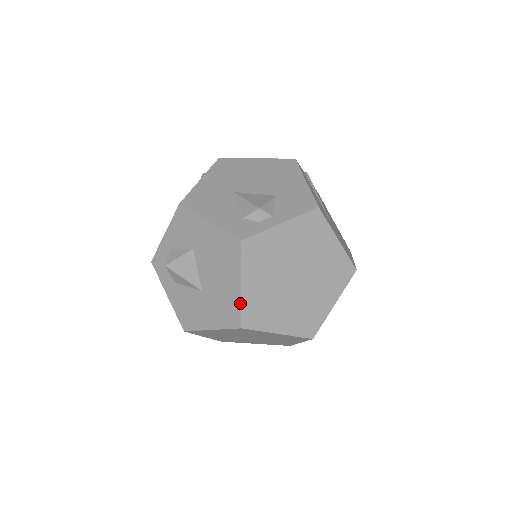
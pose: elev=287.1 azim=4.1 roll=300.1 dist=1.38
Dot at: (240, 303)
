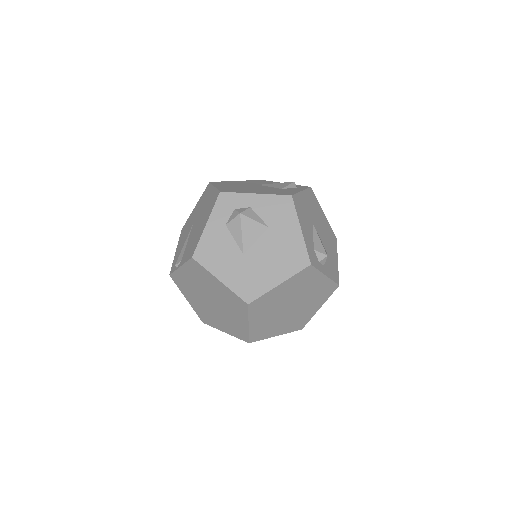
Dot at: (266, 292)
